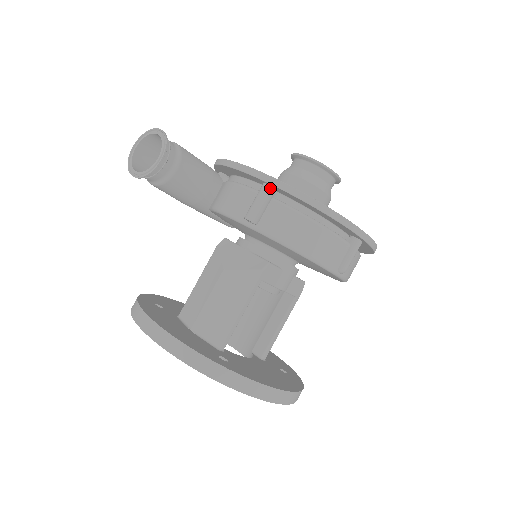
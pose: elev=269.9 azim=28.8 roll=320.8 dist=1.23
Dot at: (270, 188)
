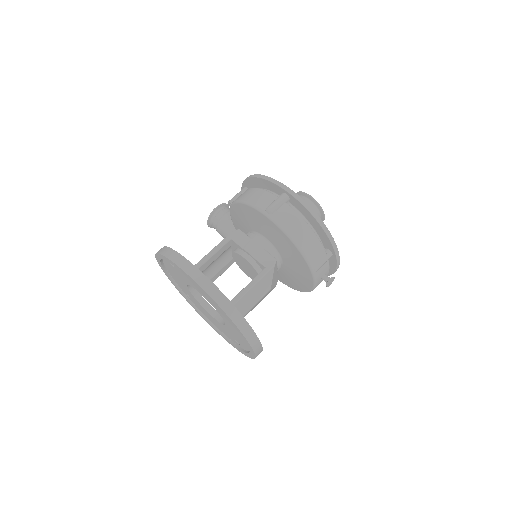
Dot at: (244, 188)
